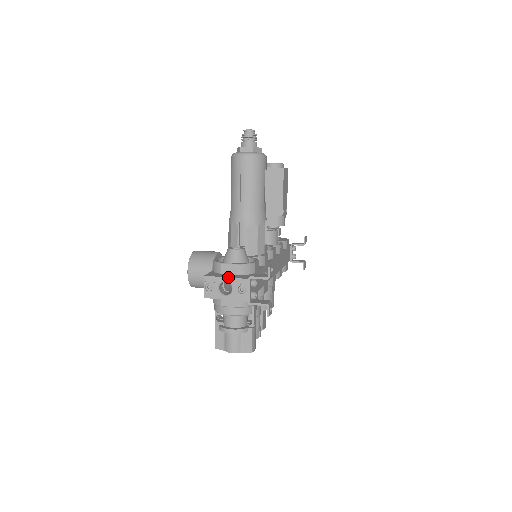
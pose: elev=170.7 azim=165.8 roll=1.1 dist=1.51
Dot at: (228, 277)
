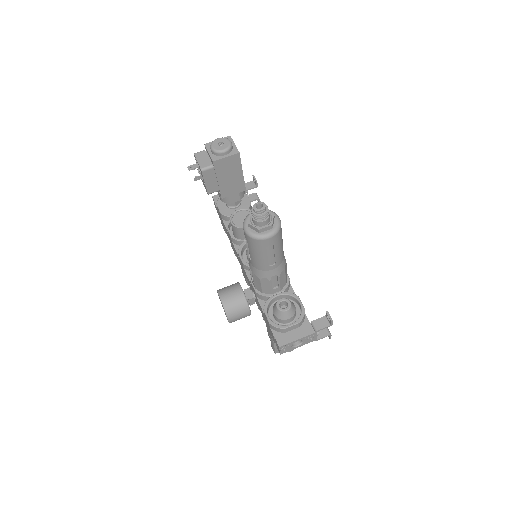
Dot at: (299, 339)
